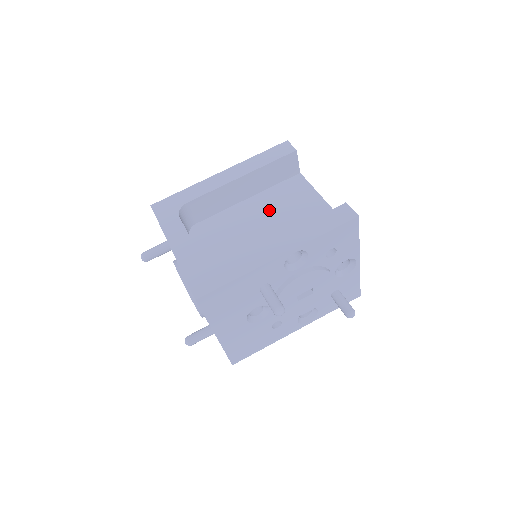
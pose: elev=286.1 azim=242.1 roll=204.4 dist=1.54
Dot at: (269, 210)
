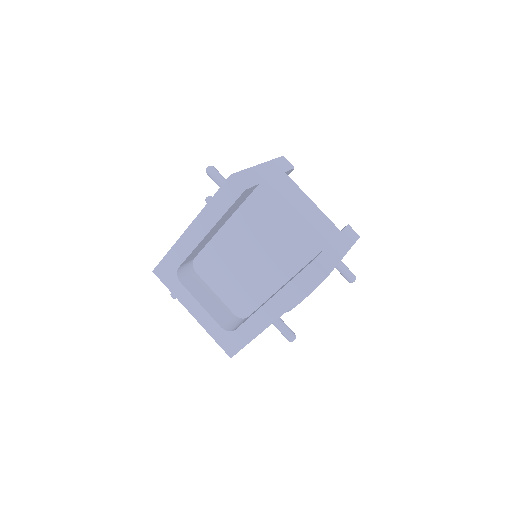
Dot at: (248, 238)
